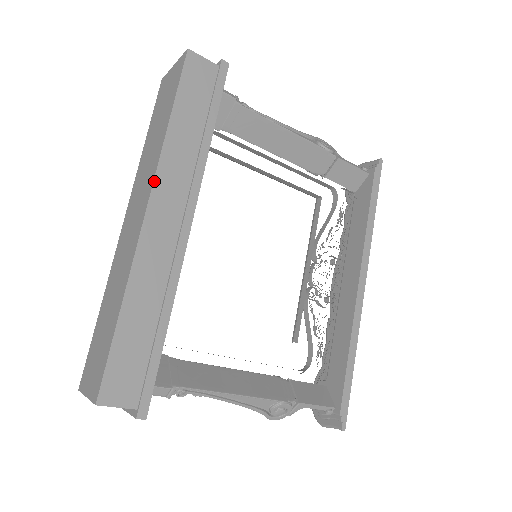
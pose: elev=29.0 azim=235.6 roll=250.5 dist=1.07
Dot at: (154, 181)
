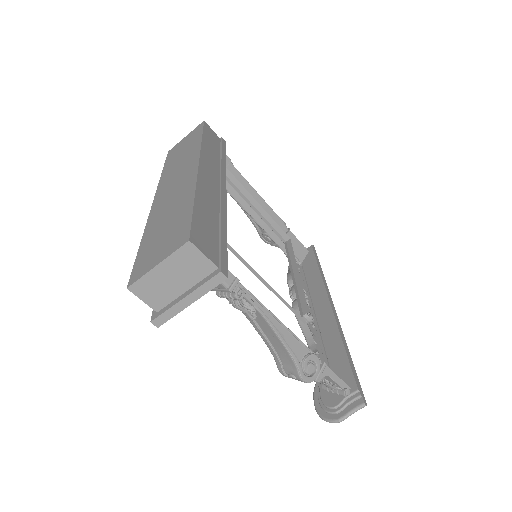
Dot at: (200, 155)
